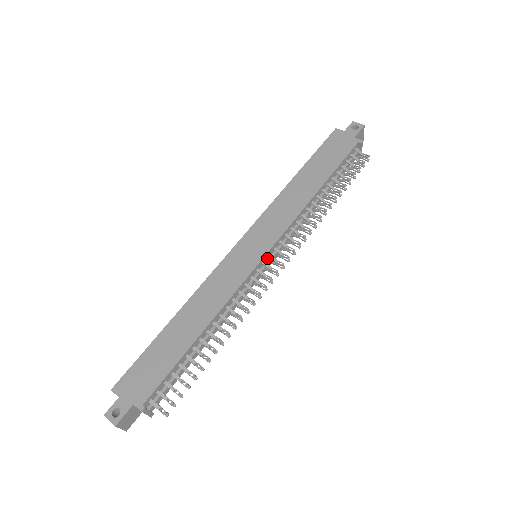
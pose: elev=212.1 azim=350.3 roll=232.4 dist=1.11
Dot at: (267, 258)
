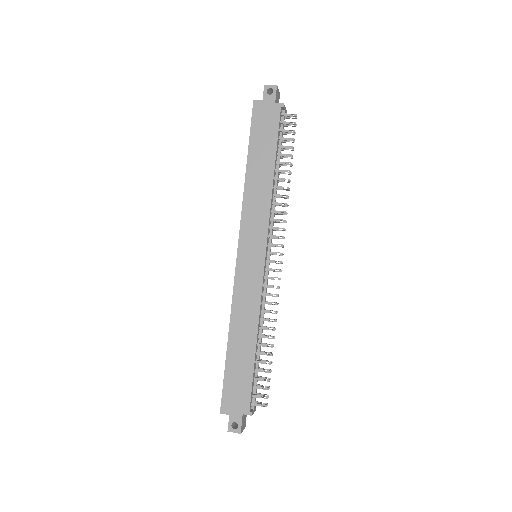
Dot at: (266, 255)
